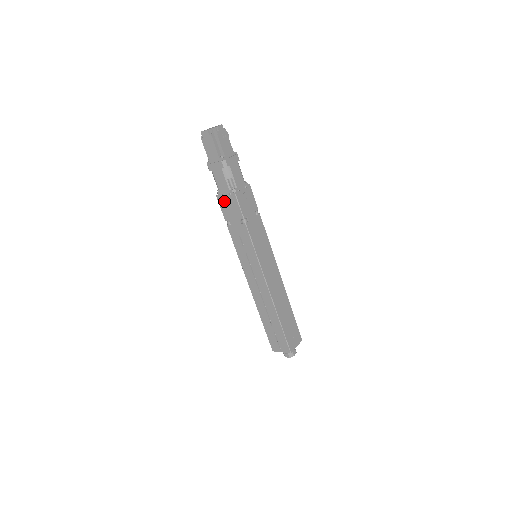
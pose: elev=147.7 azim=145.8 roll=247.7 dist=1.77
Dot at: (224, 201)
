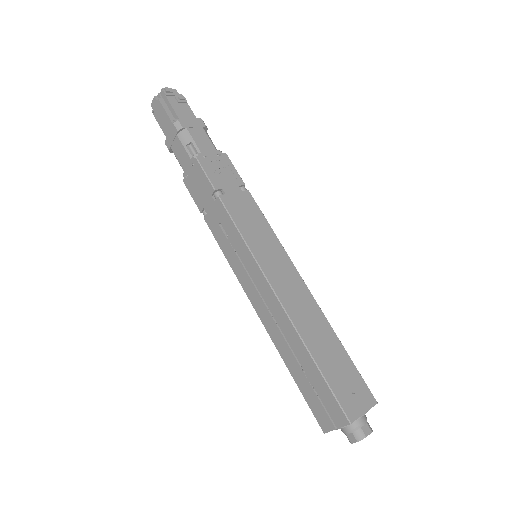
Dot at: (191, 181)
